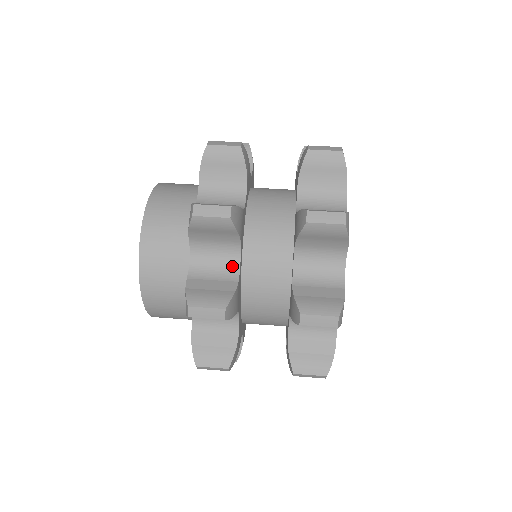
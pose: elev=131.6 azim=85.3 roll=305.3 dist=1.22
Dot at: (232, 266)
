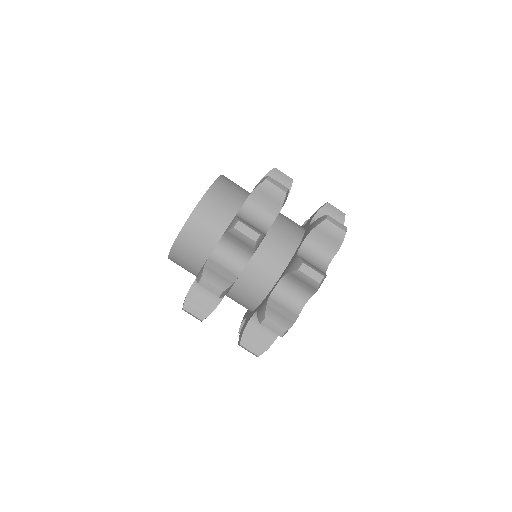
Dot at: (240, 265)
